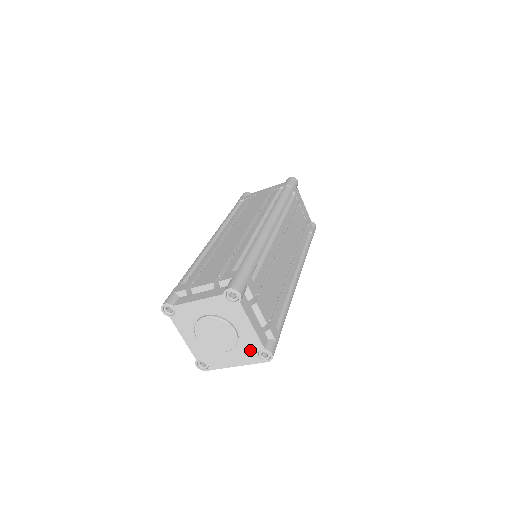
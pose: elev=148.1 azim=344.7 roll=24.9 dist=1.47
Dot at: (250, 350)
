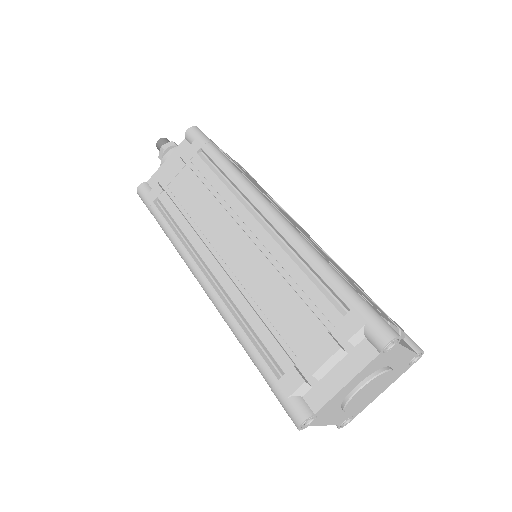
Dot at: (401, 368)
